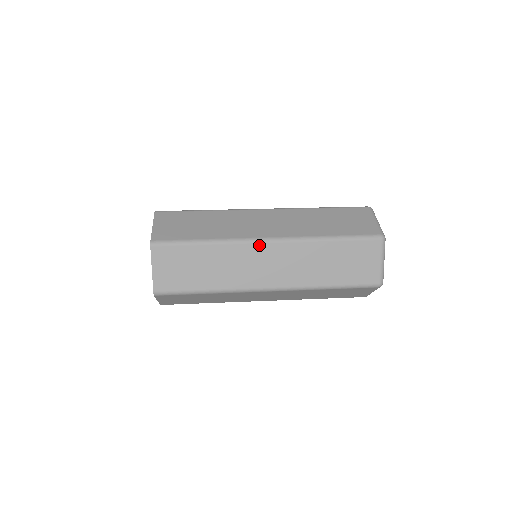
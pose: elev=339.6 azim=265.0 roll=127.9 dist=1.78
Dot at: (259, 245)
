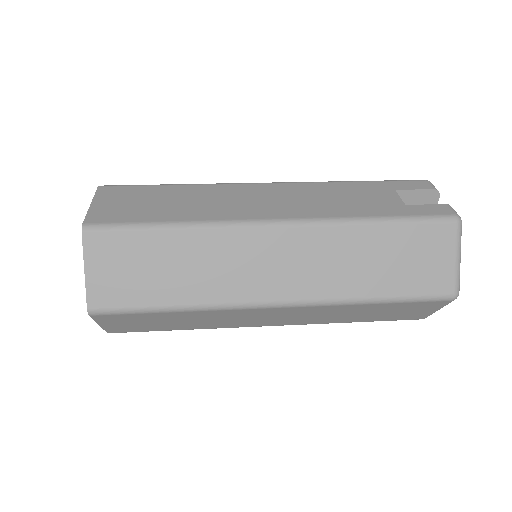
Dot at: (261, 309)
